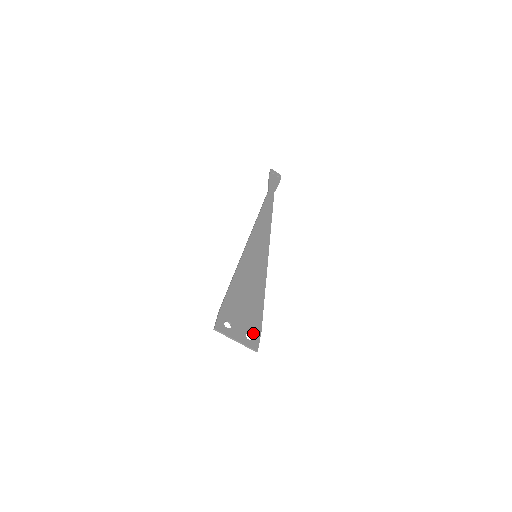
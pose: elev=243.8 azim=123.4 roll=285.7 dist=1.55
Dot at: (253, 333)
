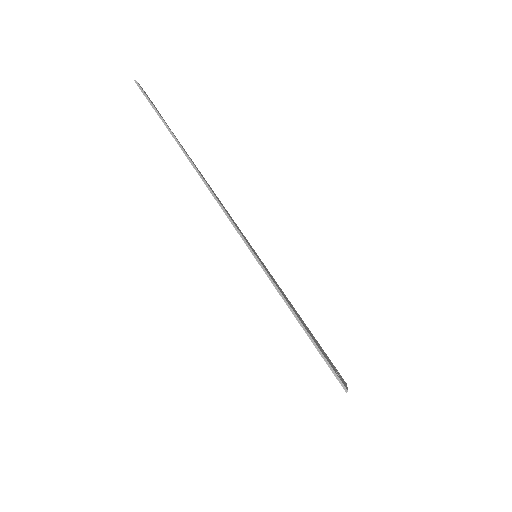
Dot at: (334, 366)
